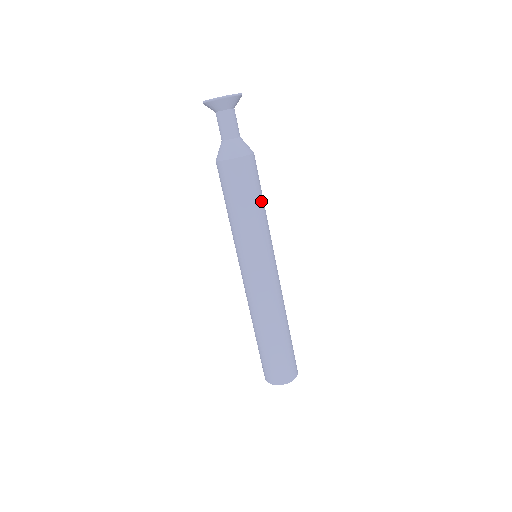
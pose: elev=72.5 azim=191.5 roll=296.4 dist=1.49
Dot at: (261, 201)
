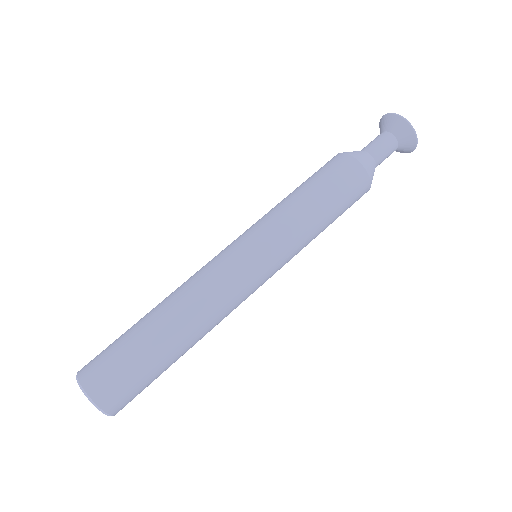
Dot at: (322, 207)
